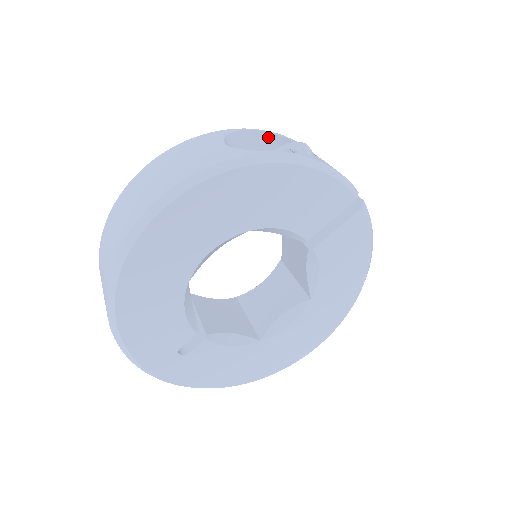
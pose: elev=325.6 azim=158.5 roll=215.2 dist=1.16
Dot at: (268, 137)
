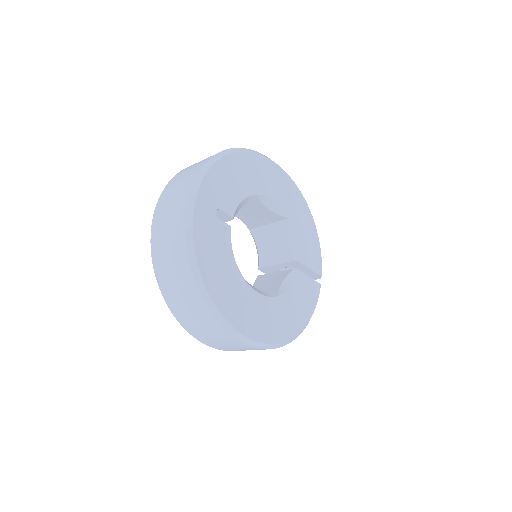
Dot at: occluded
